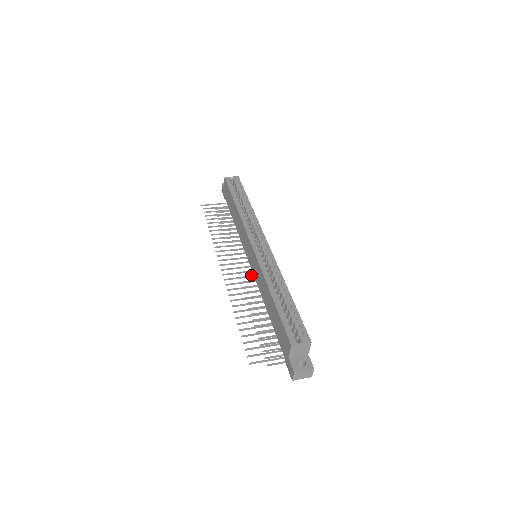
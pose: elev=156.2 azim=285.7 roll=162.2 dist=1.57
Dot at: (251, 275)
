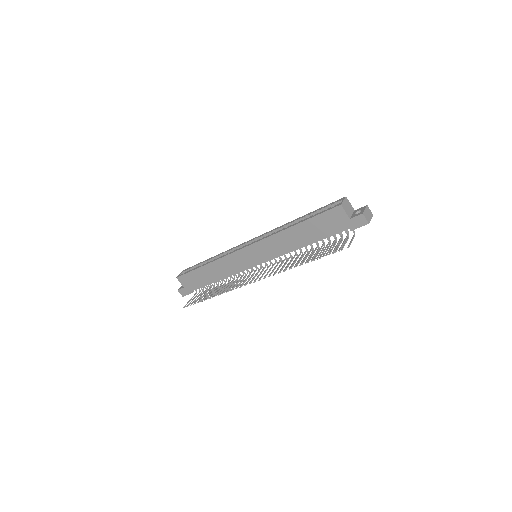
Dot at: occluded
